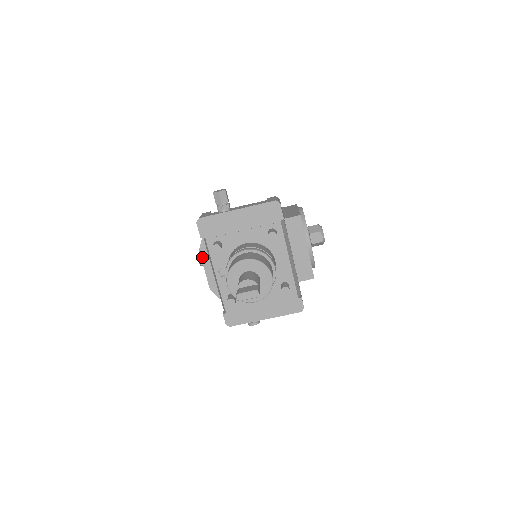
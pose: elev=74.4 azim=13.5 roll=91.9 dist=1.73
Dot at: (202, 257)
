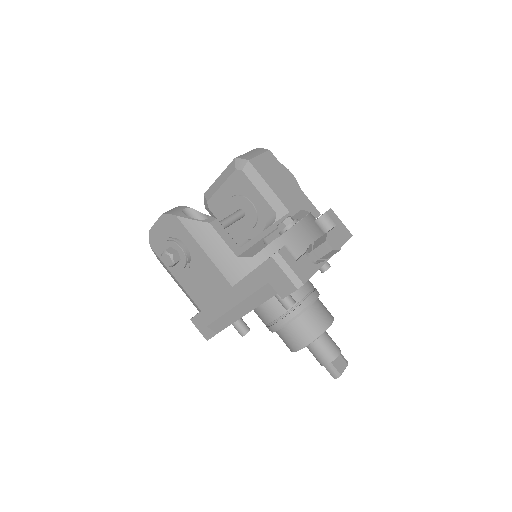
Dot at: occluded
